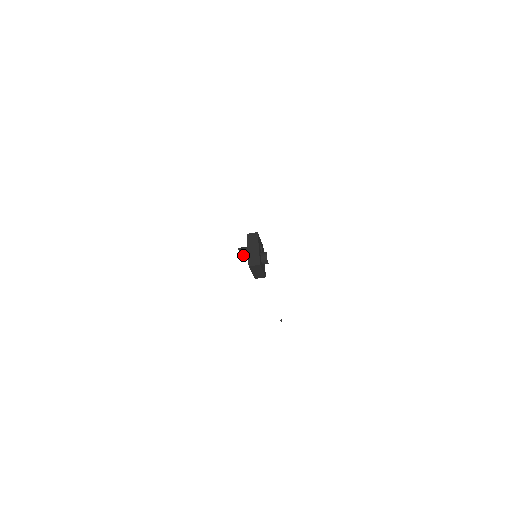
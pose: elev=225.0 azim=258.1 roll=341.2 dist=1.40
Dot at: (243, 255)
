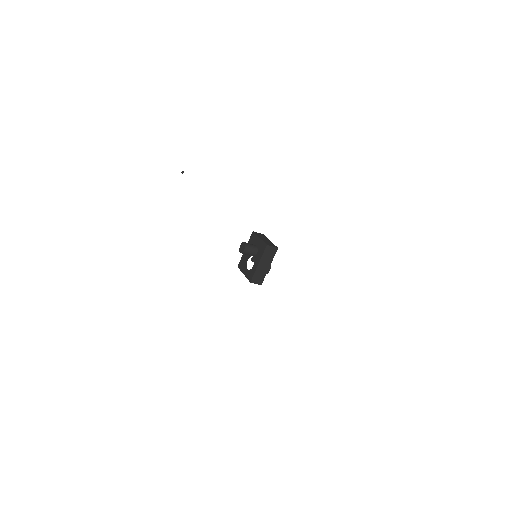
Dot at: occluded
